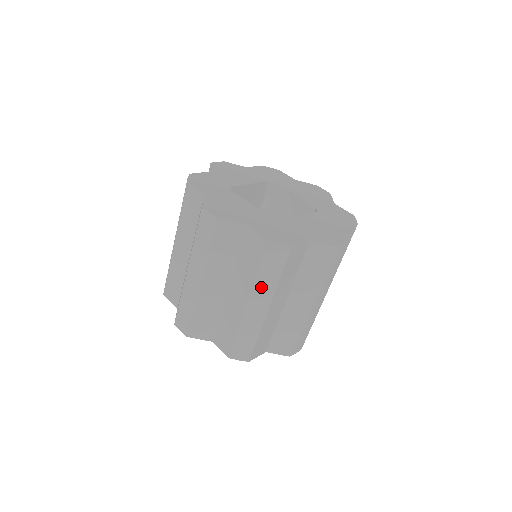
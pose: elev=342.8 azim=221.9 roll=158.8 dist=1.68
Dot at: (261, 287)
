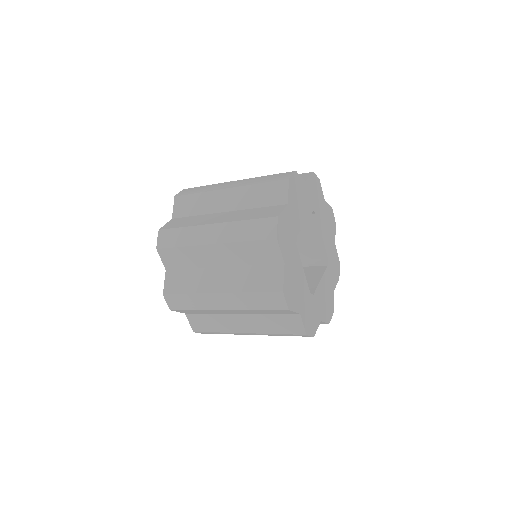
Dot at: occluded
